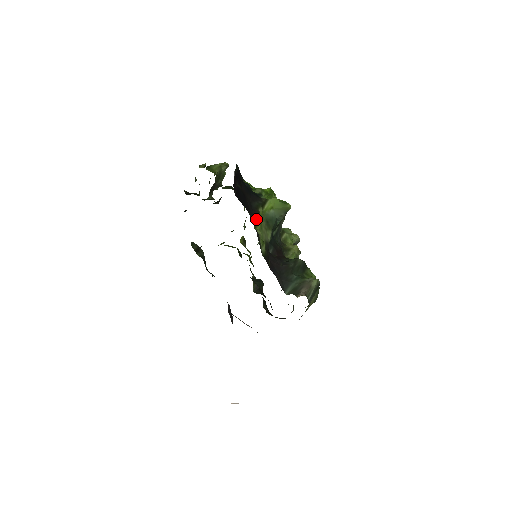
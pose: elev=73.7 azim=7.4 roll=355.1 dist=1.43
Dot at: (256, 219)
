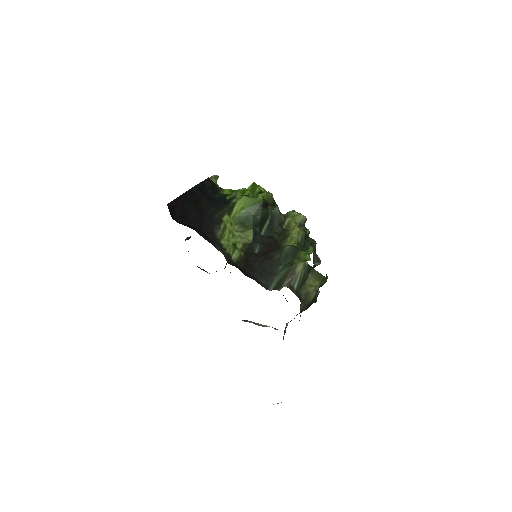
Dot at: (219, 230)
